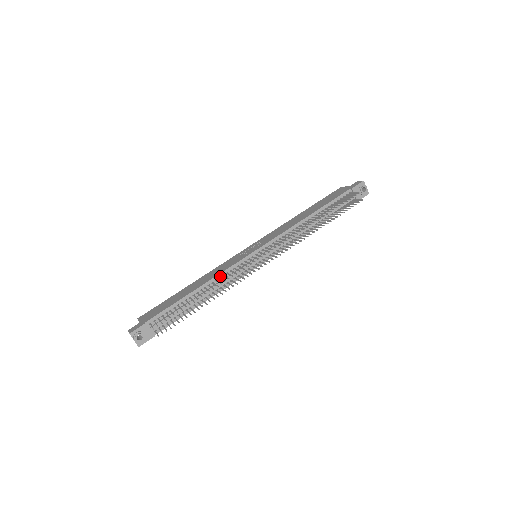
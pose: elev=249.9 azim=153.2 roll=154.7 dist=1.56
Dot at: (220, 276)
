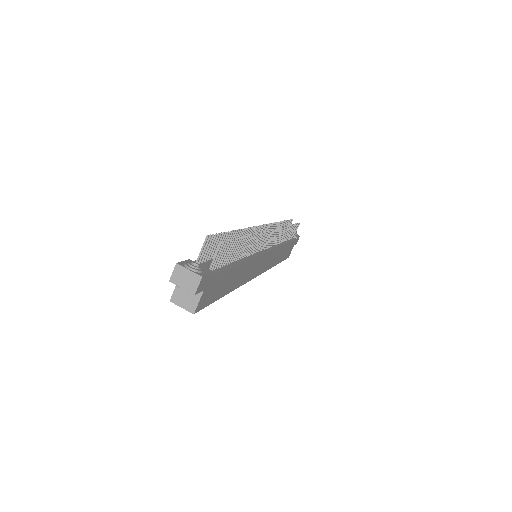
Dot at: occluded
